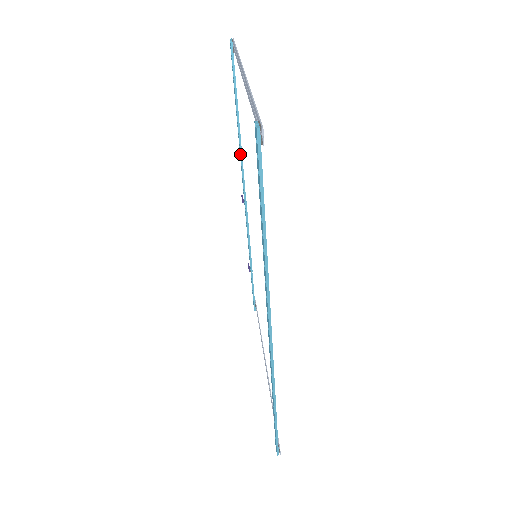
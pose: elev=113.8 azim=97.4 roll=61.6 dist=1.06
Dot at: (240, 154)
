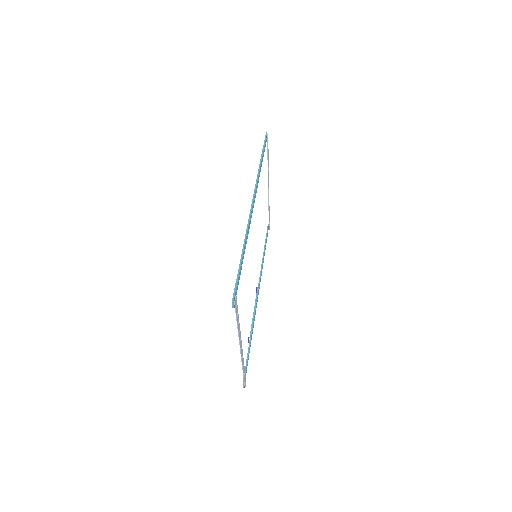
Dot at: (261, 266)
